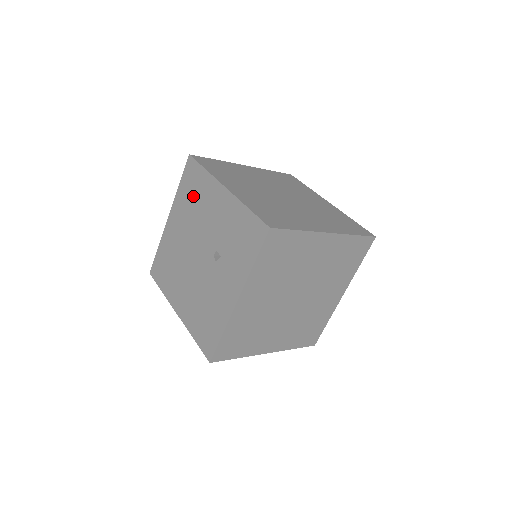
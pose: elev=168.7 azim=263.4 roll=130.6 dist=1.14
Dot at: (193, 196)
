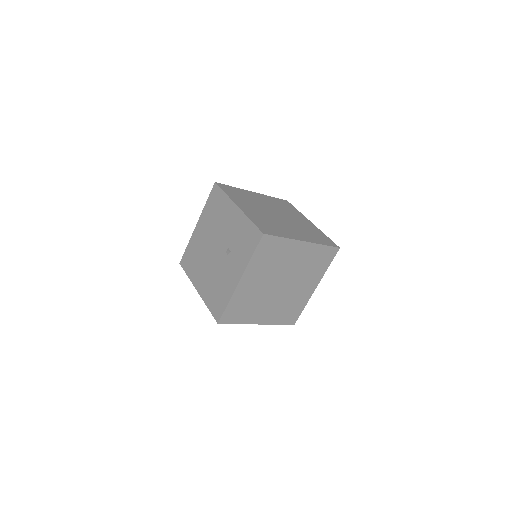
Dot at: (215, 211)
